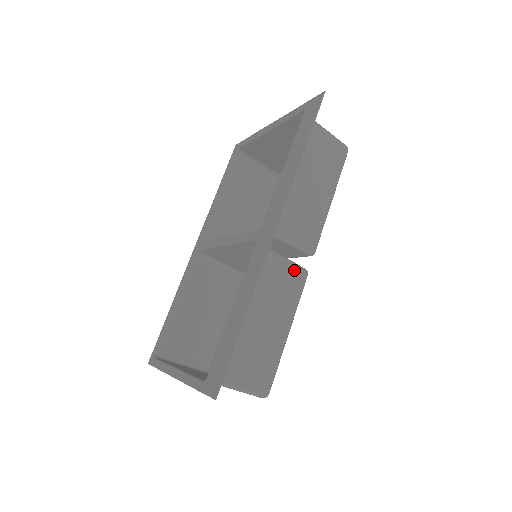
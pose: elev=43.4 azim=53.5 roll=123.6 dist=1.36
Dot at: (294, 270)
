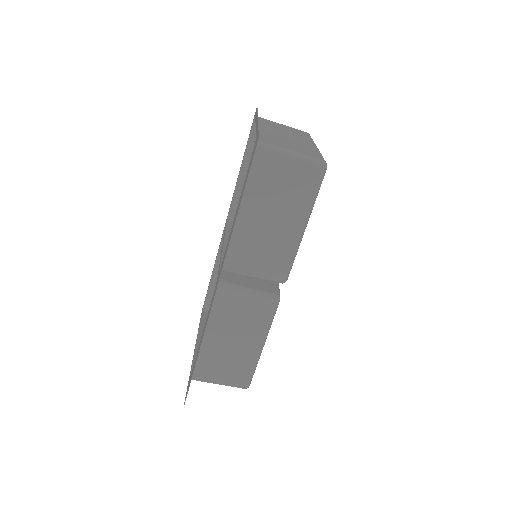
Dot at: (261, 300)
